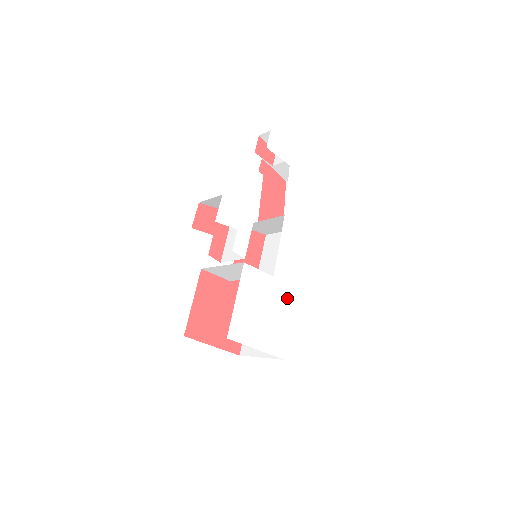
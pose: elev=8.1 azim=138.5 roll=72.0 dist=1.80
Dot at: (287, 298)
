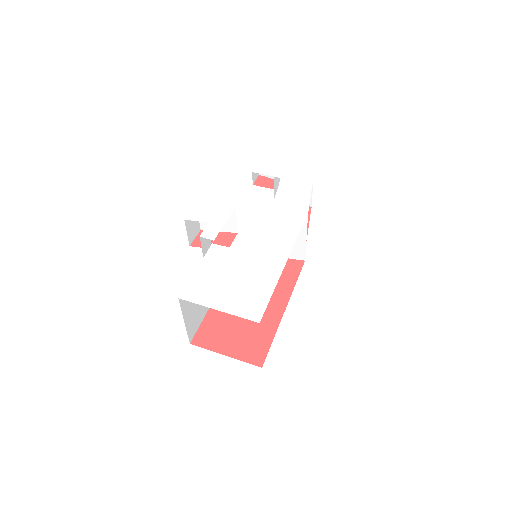
Dot at: (269, 269)
